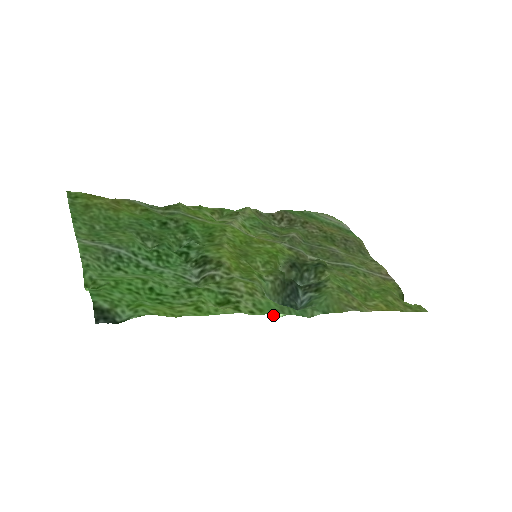
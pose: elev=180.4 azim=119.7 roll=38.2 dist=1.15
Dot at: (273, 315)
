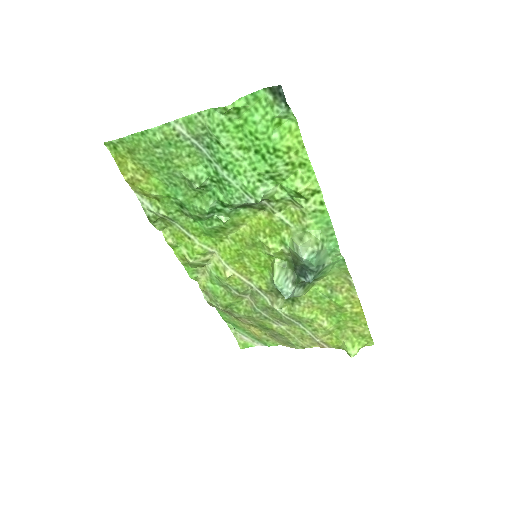
Dot at: (314, 247)
